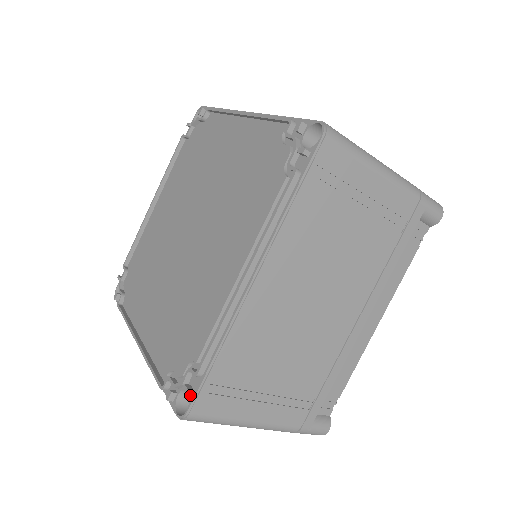
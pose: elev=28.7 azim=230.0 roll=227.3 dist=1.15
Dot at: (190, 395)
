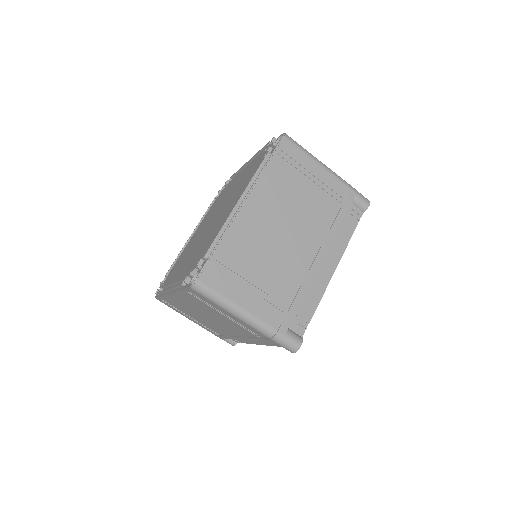
Dot at: (200, 270)
